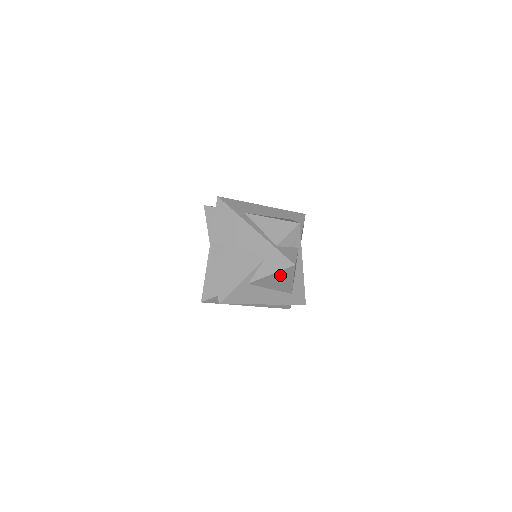
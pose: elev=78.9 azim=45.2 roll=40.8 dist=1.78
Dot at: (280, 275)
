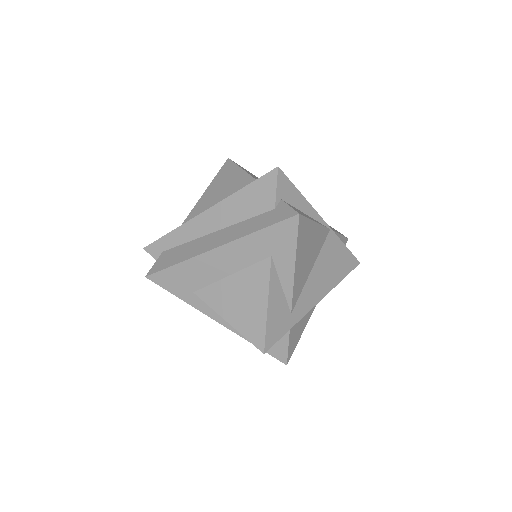
Dot at: occluded
